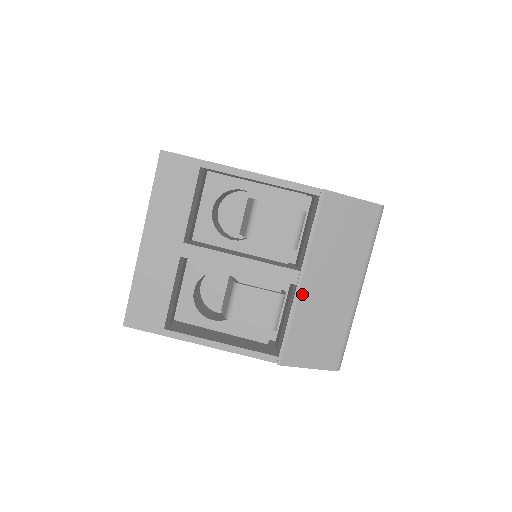
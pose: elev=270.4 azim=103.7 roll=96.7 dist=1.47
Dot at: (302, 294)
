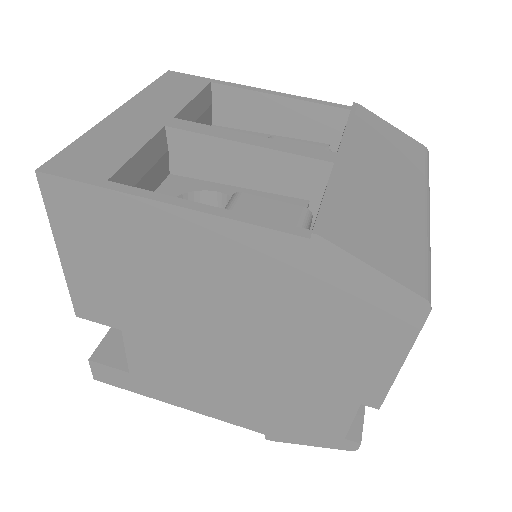
Dot at: (345, 168)
